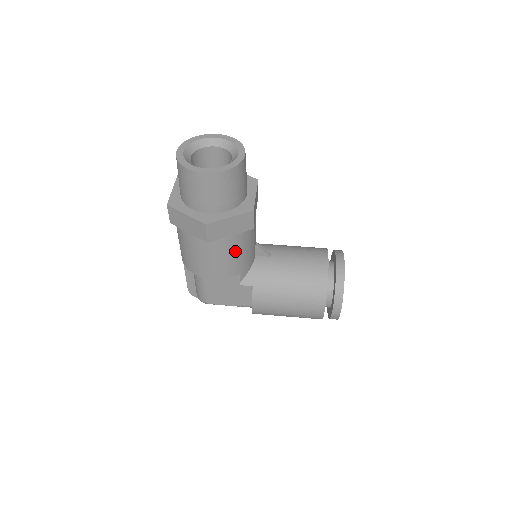
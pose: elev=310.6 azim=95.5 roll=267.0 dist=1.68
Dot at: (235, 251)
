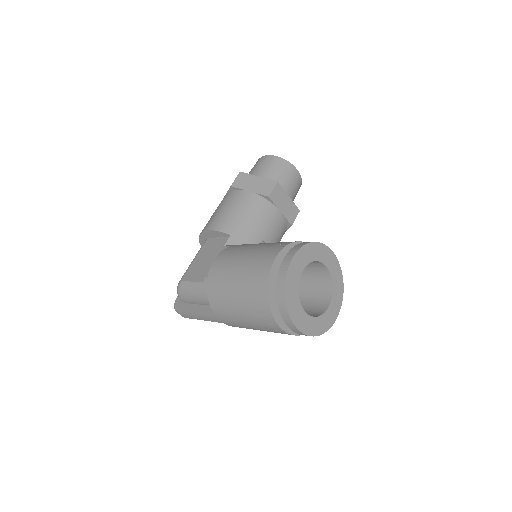
Dot at: (243, 208)
